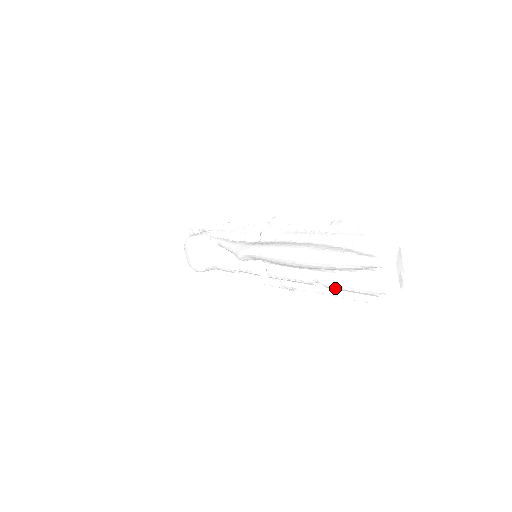
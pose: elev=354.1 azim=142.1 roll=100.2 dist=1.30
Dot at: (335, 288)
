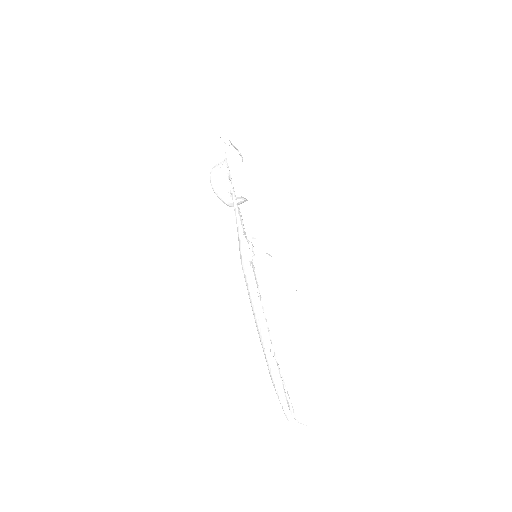
Dot at: occluded
